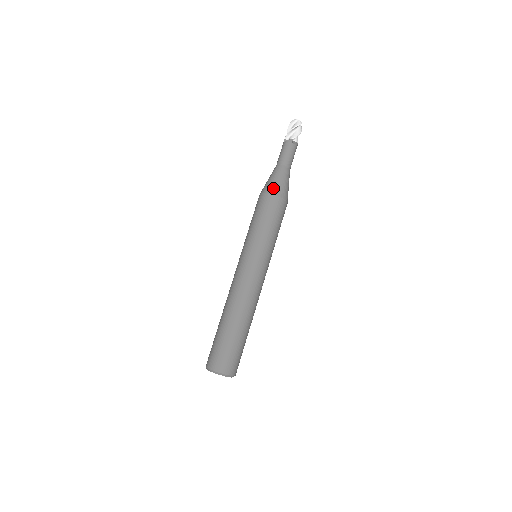
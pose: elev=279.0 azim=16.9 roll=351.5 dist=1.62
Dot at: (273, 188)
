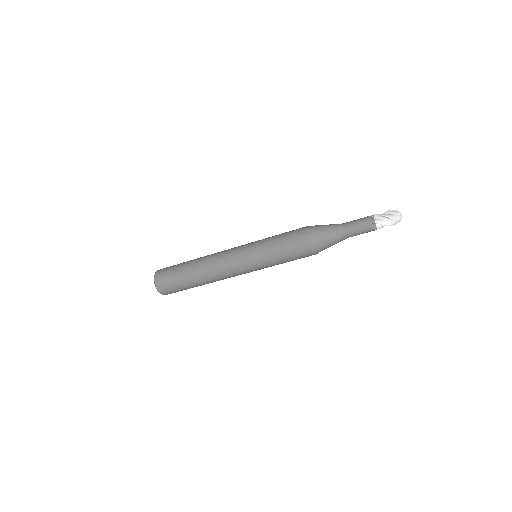
Dot at: (314, 234)
